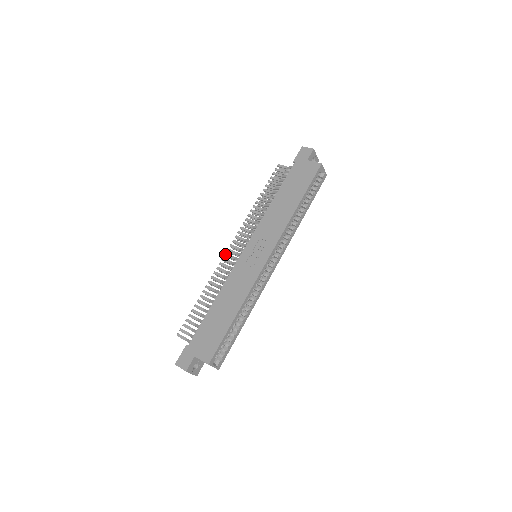
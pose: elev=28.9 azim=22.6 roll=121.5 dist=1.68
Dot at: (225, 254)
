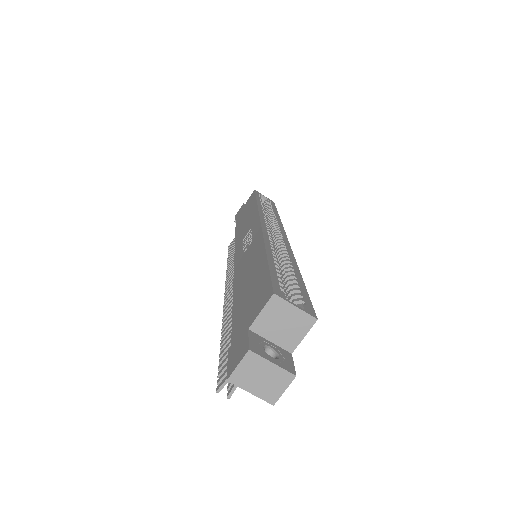
Dot at: (224, 299)
